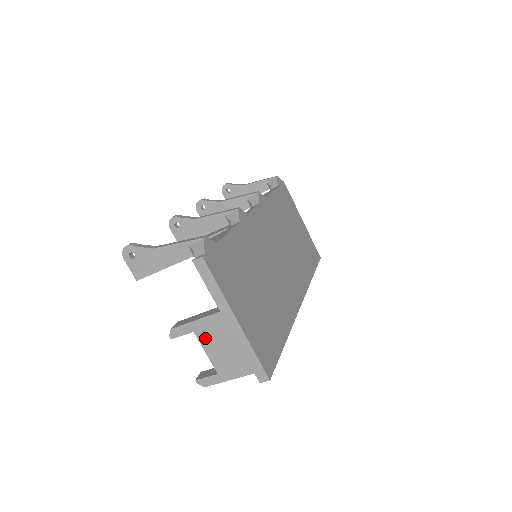
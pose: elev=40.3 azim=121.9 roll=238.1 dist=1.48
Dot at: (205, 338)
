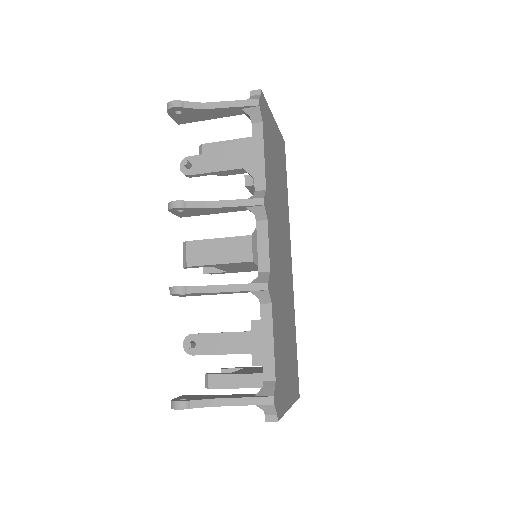
Dot at: occluded
